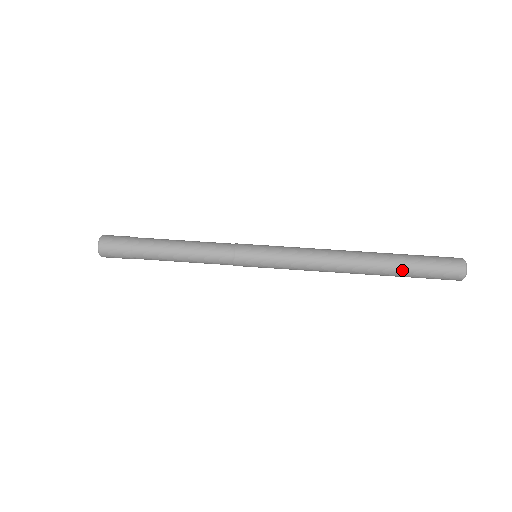
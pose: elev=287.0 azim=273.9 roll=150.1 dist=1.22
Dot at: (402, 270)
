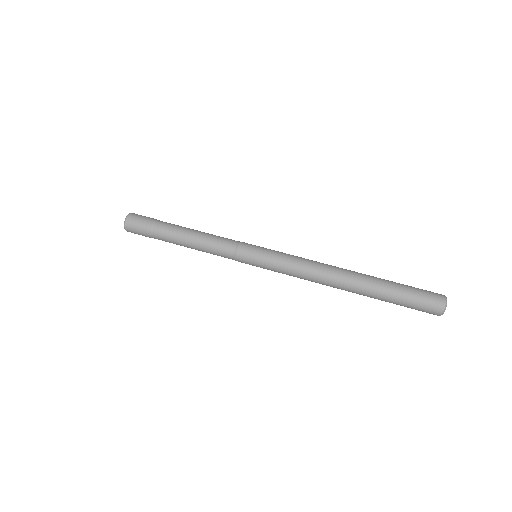
Dot at: (385, 289)
